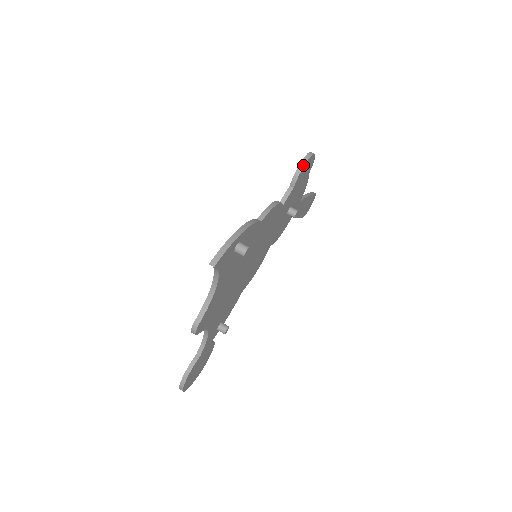
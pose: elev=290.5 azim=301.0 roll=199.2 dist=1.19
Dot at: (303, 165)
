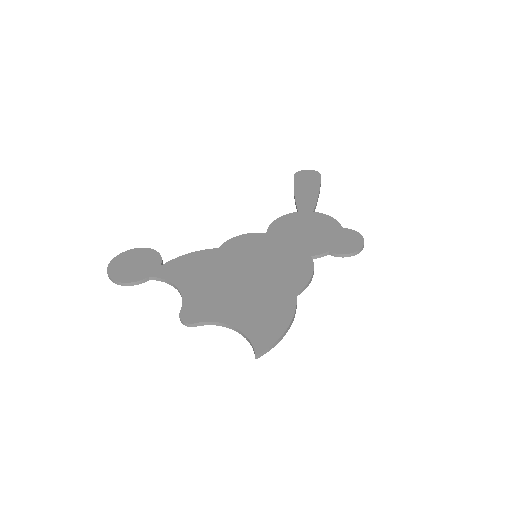
Dot at: (352, 255)
